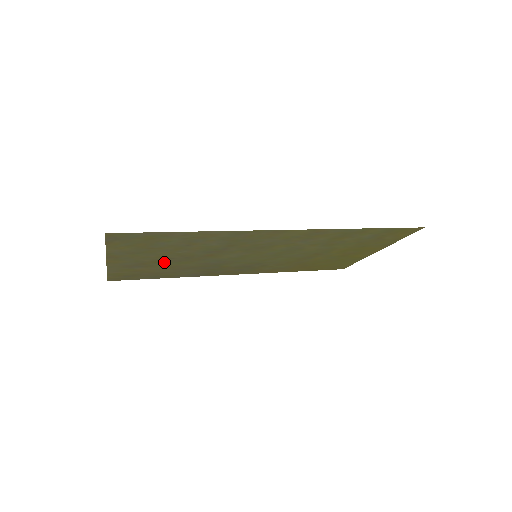
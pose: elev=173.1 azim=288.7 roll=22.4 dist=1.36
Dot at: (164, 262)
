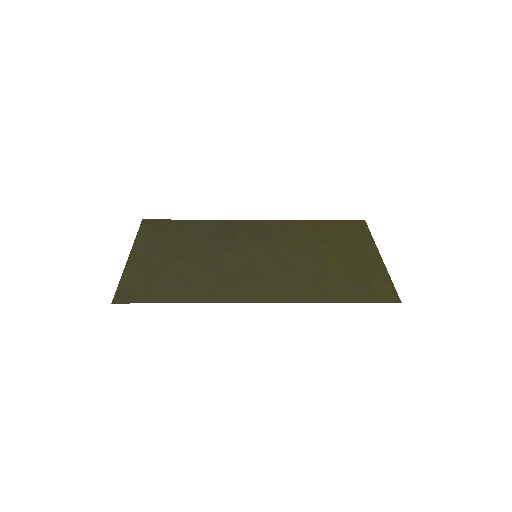
Dot at: (177, 250)
